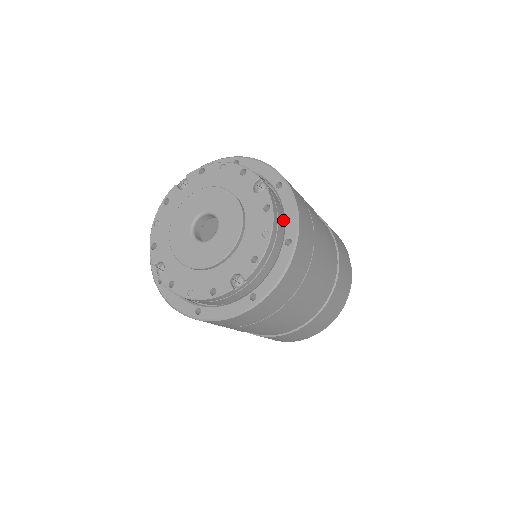
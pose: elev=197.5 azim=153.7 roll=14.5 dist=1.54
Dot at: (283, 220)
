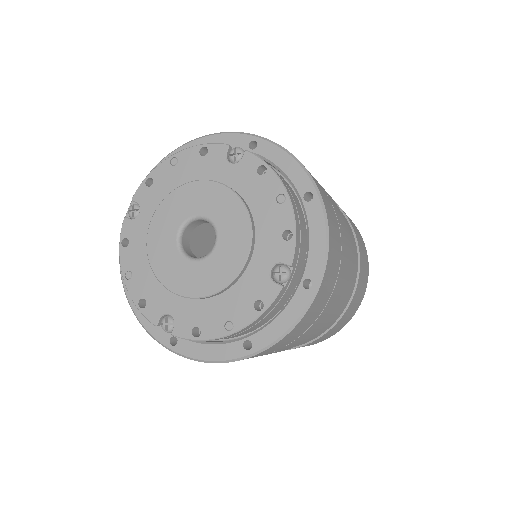
Dot at: occluded
